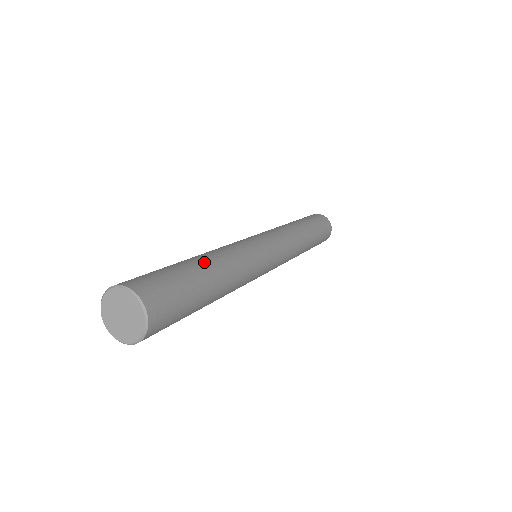
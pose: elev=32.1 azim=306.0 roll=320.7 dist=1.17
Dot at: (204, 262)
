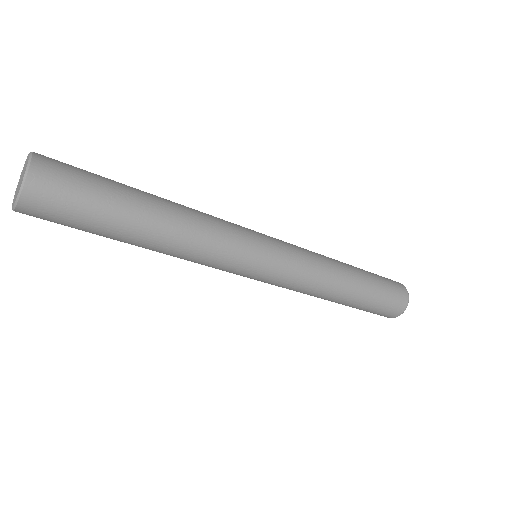
Dot at: occluded
